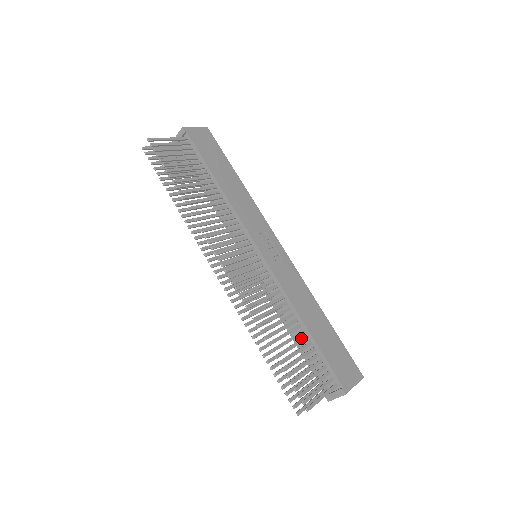
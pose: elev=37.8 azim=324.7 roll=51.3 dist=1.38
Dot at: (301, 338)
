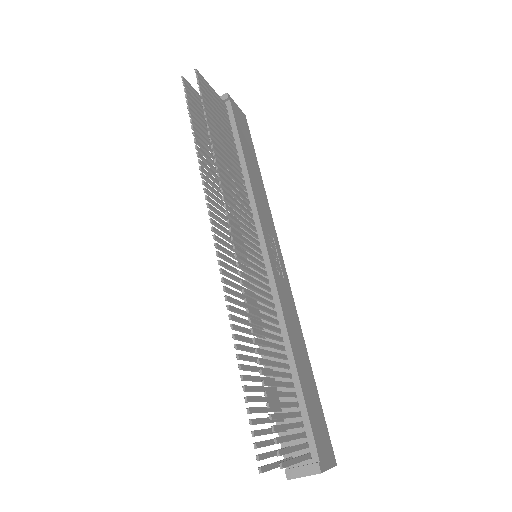
Dot at: occluded
